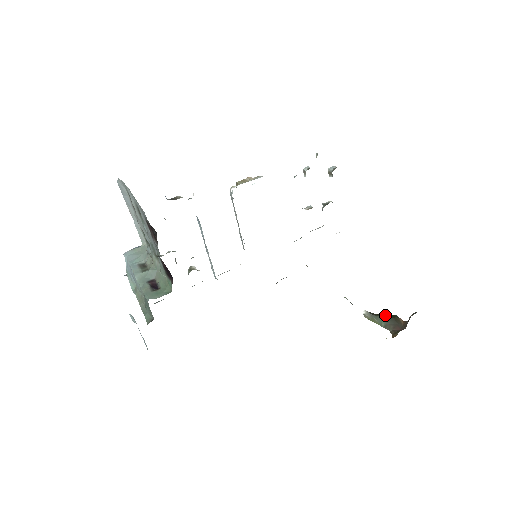
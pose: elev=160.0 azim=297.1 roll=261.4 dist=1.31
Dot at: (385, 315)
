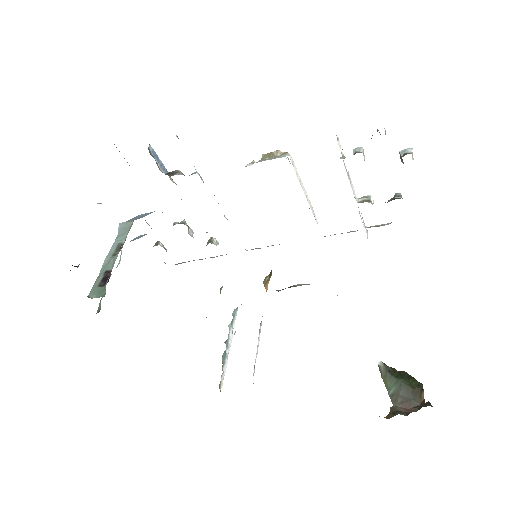
Dot at: (403, 380)
